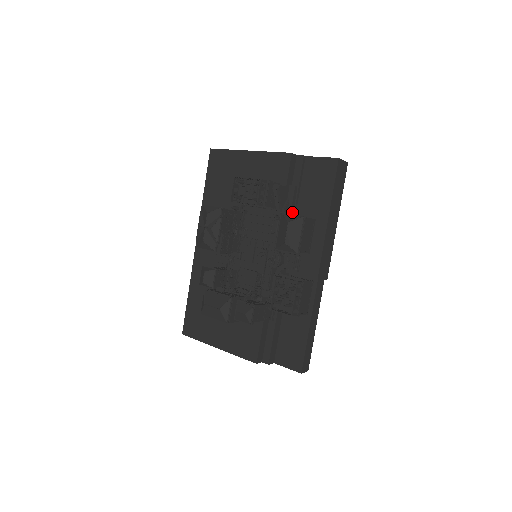
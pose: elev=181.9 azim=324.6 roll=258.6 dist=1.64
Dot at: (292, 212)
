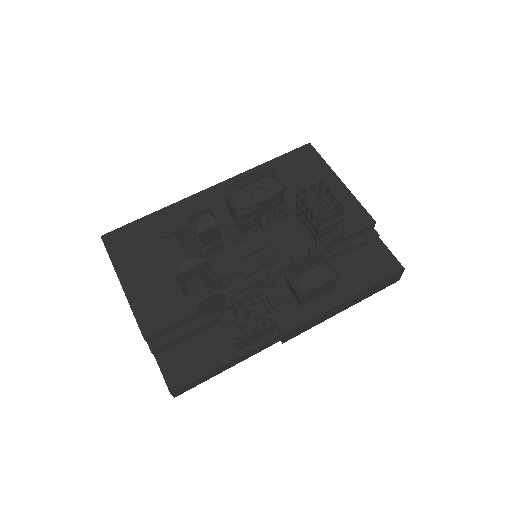
Dot at: occluded
